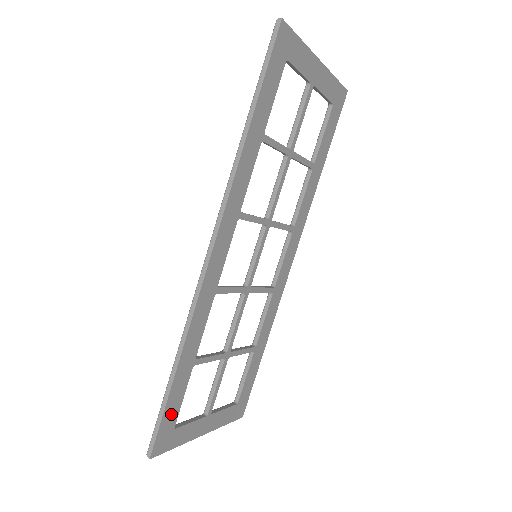
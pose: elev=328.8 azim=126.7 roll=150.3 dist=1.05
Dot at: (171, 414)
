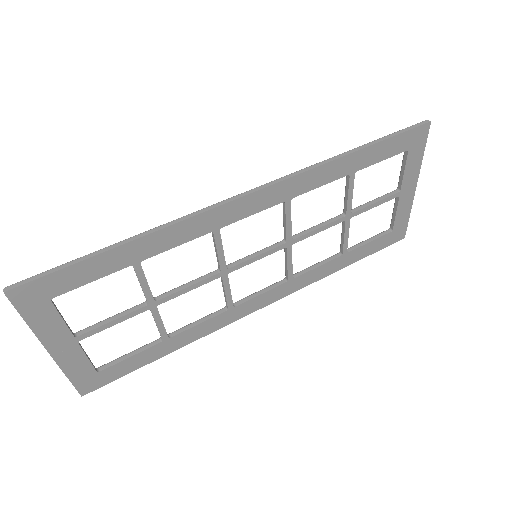
Dot at: (69, 279)
